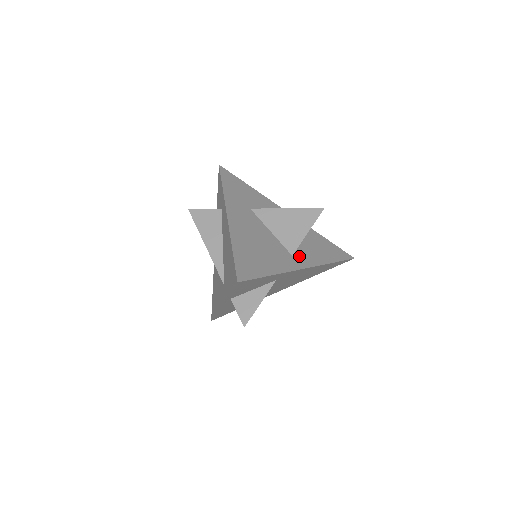
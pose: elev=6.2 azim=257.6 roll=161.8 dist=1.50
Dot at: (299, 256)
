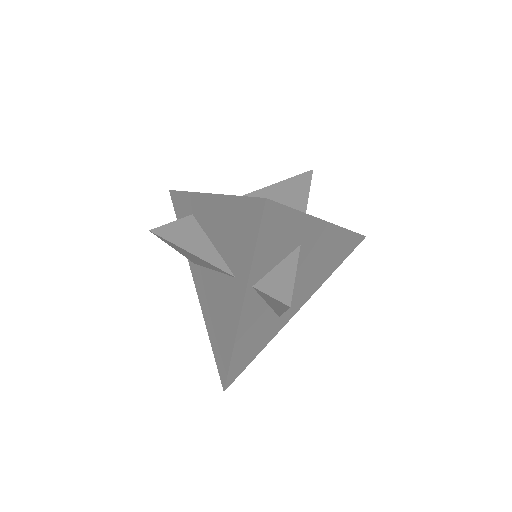
Dot at: occluded
